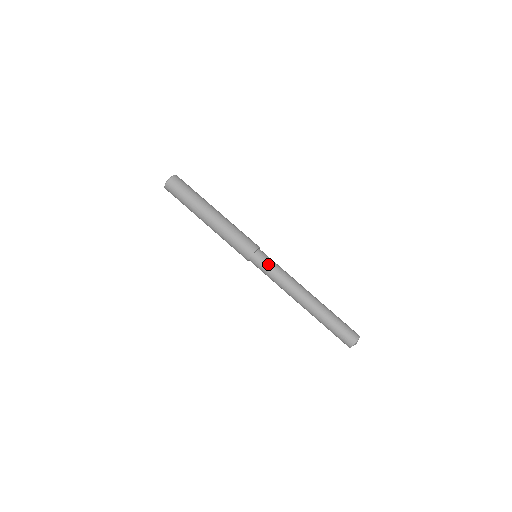
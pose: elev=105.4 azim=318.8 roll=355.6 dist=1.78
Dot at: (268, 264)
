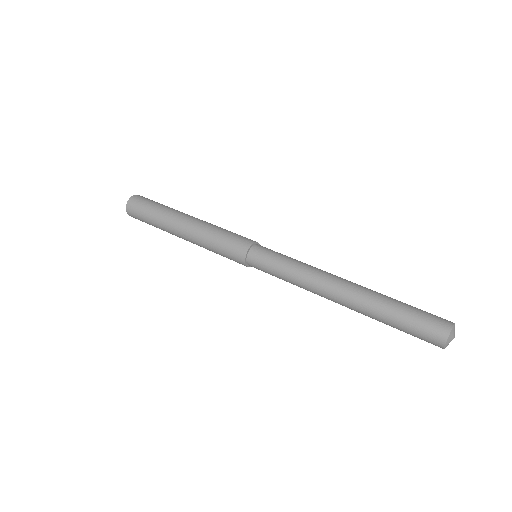
Dot at: (269, 264)
